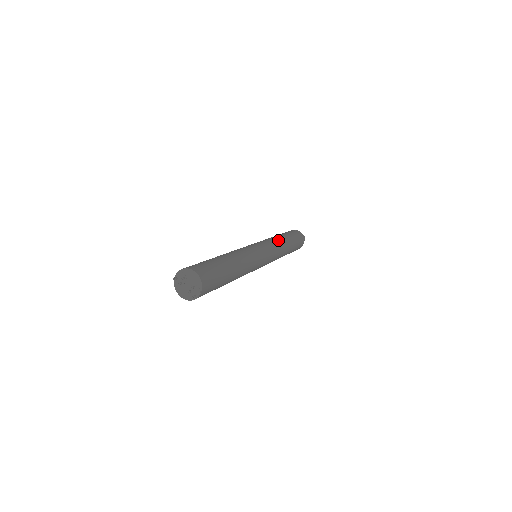
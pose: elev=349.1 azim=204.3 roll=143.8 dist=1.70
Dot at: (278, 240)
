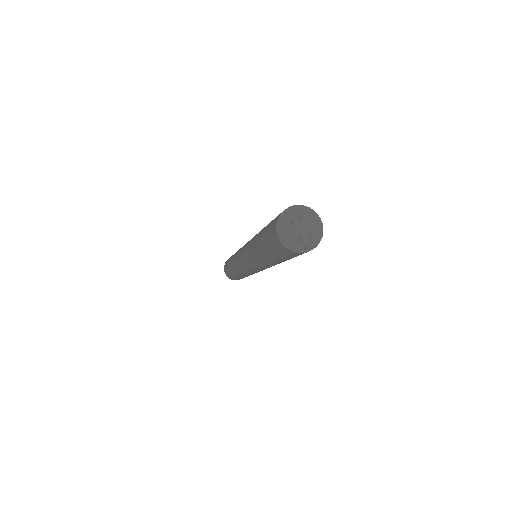
Dot at: occluded
